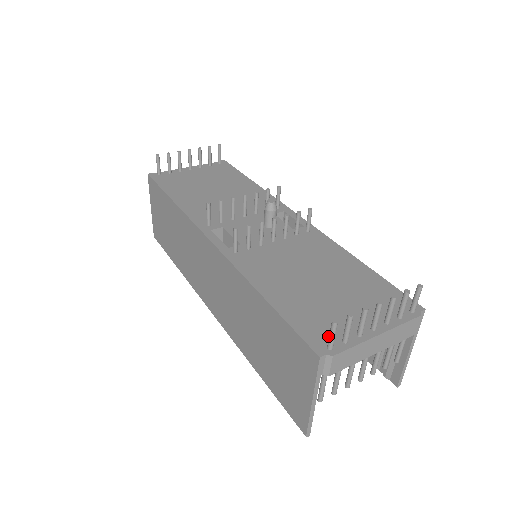
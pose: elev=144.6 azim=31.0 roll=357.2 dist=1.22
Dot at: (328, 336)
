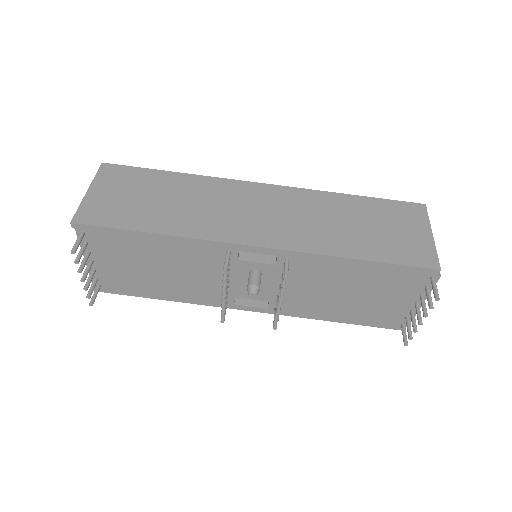
Dot at: (396, 320)
